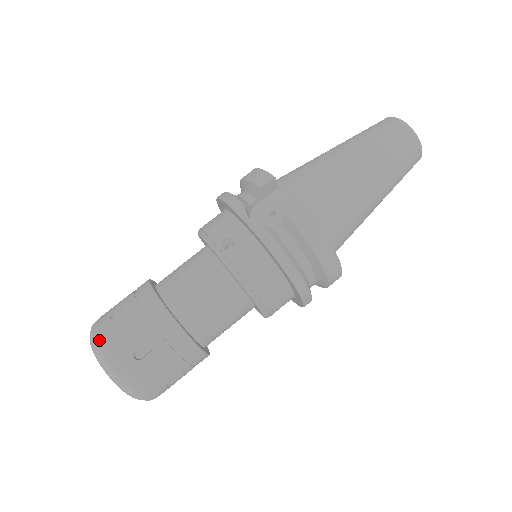
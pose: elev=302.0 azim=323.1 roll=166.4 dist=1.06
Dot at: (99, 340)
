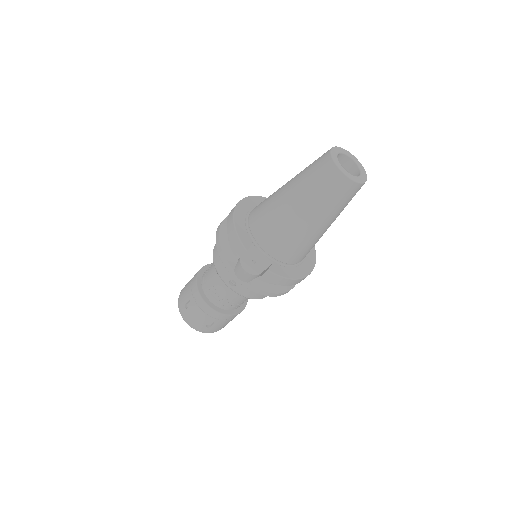
Dot at: (185, 320)
